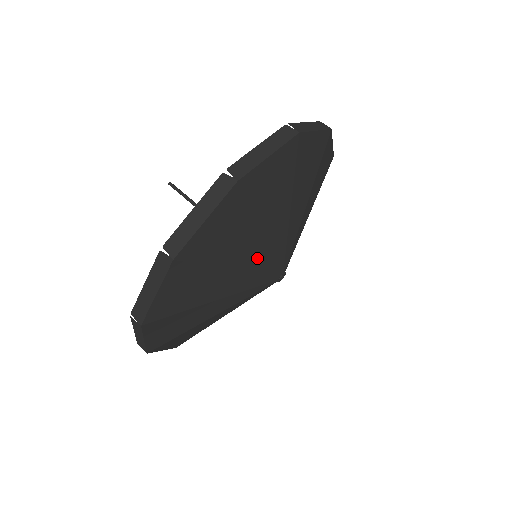
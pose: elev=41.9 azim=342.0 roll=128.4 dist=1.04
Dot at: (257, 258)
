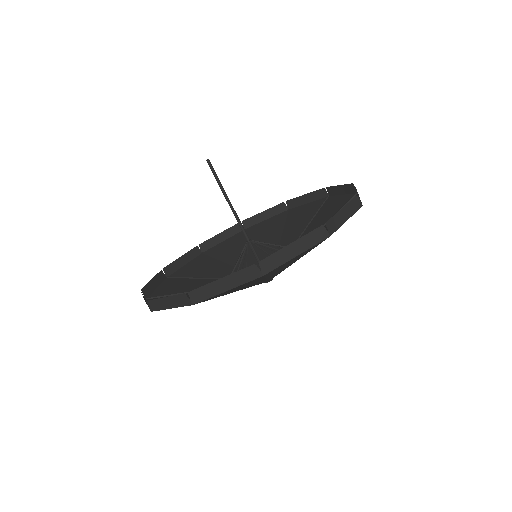
Dot at: (255, 284)
